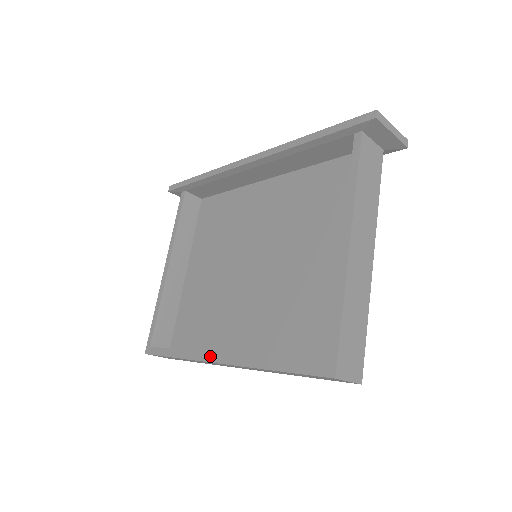
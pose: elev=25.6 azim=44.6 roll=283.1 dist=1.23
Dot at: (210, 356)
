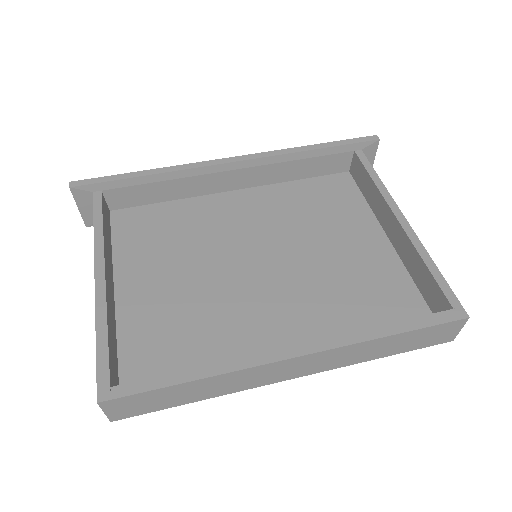
Dot at: (275, 354)
